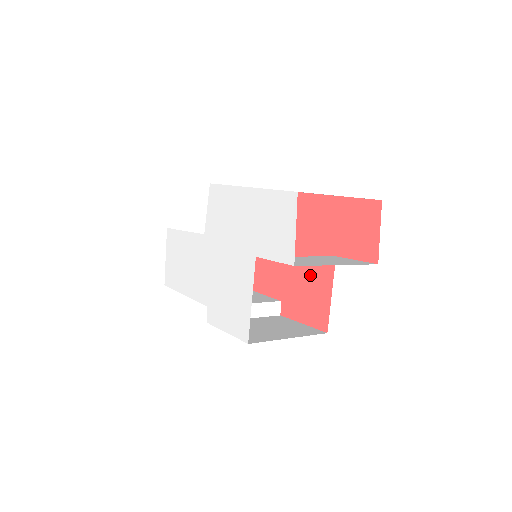
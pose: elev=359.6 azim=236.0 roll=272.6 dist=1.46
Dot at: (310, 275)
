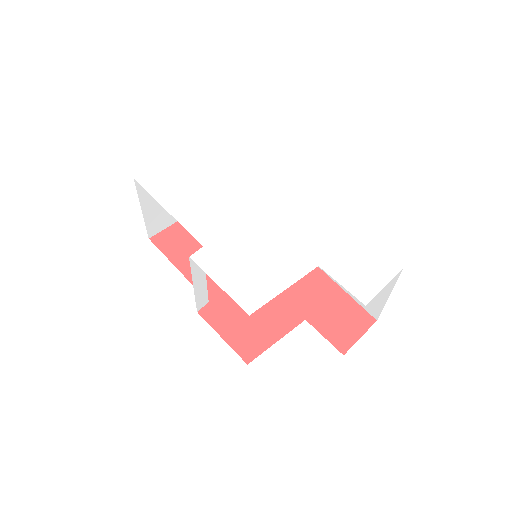
Dot at: (265, 311)
